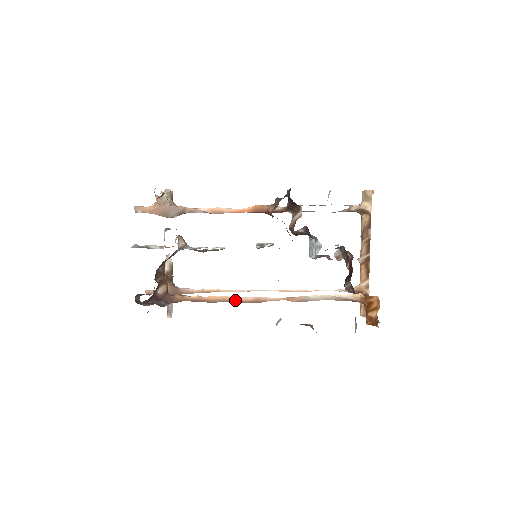
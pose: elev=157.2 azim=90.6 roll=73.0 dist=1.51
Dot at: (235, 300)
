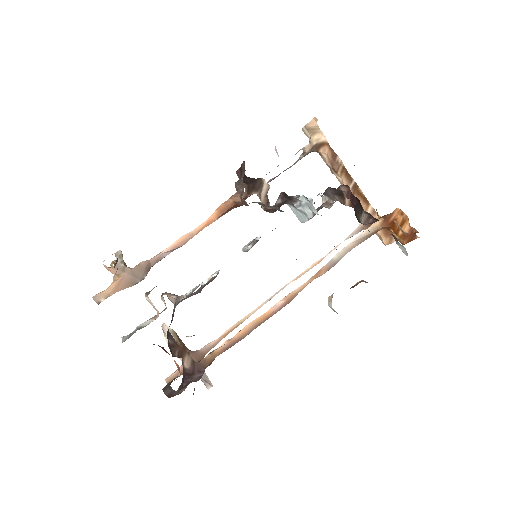
Dot at: (267, 316)
